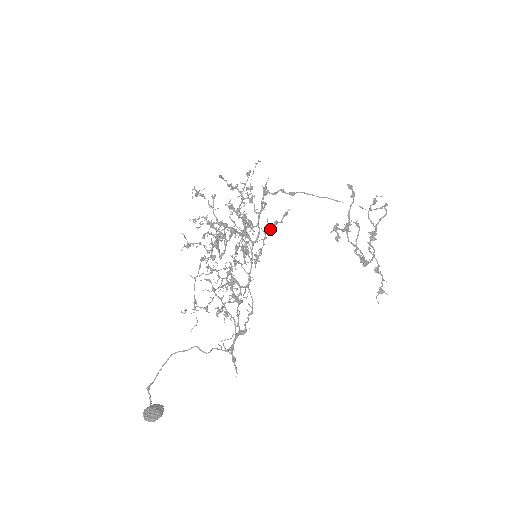
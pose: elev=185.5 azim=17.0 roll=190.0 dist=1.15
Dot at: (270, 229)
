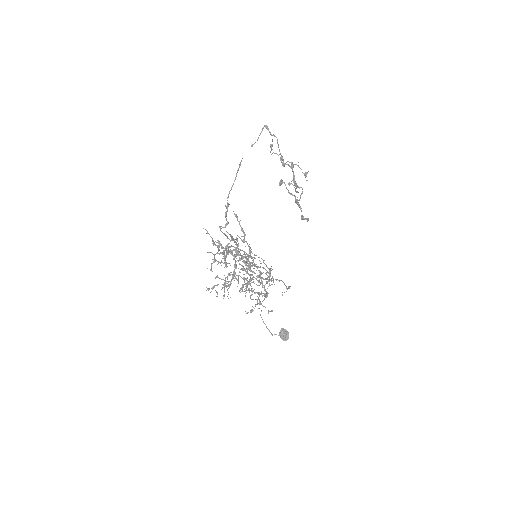
Dot at: occluded
